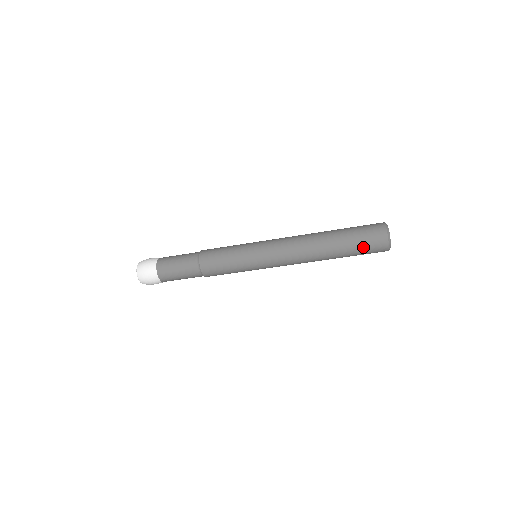
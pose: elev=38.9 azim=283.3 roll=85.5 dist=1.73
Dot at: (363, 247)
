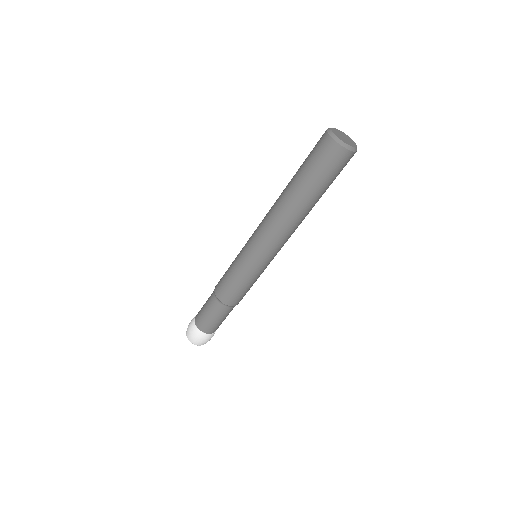
Dot at: (316, 165)
